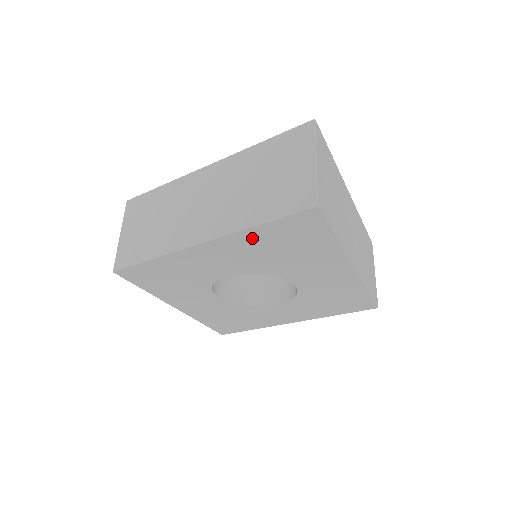
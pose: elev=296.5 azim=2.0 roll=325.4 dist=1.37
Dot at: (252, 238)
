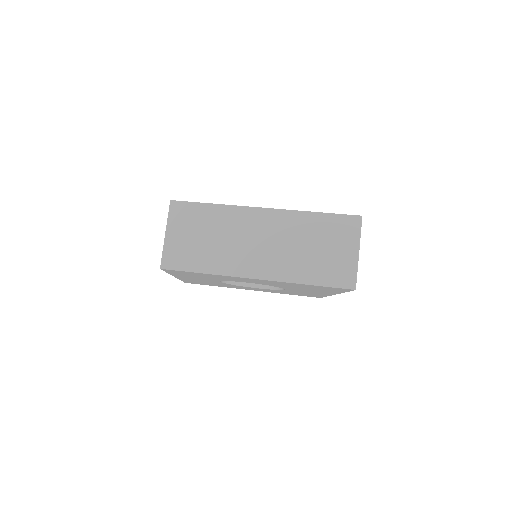
Dot at: (295, 284)
